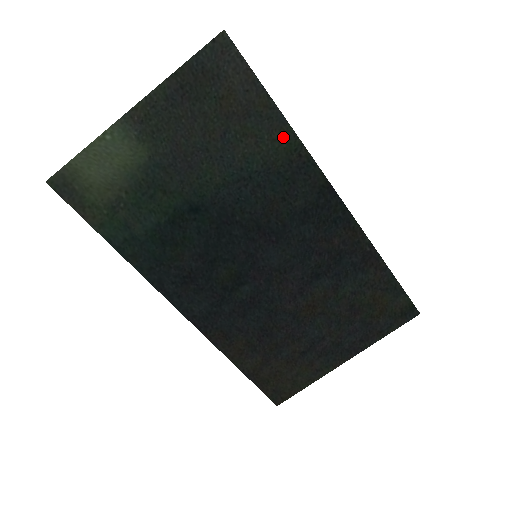
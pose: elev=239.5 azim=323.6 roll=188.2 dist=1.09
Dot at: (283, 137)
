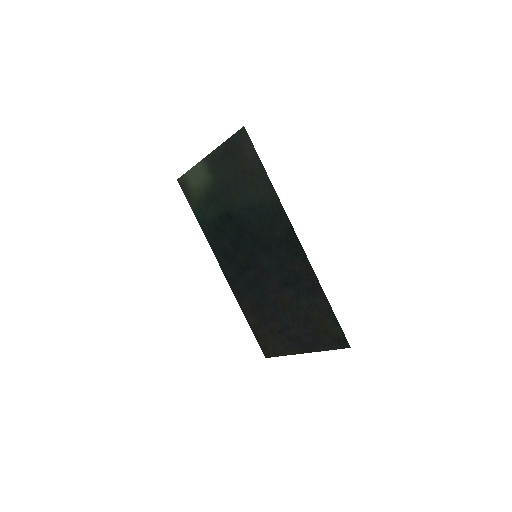
Dot at: (270, 192)
